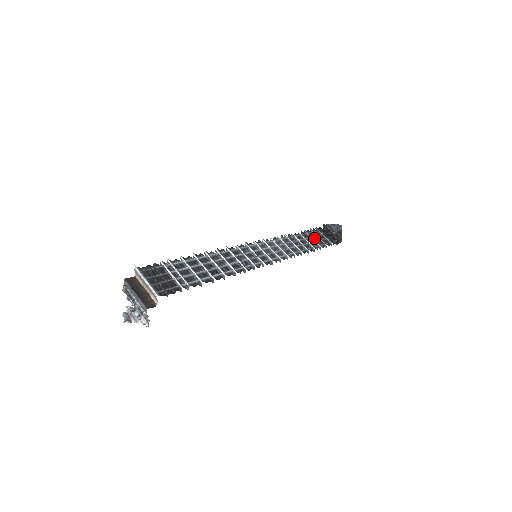
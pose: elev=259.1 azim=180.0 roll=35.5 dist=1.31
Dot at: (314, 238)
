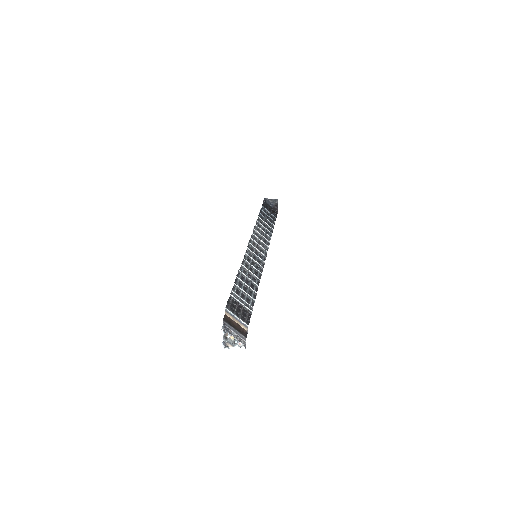
Dot at: (266, 218)
